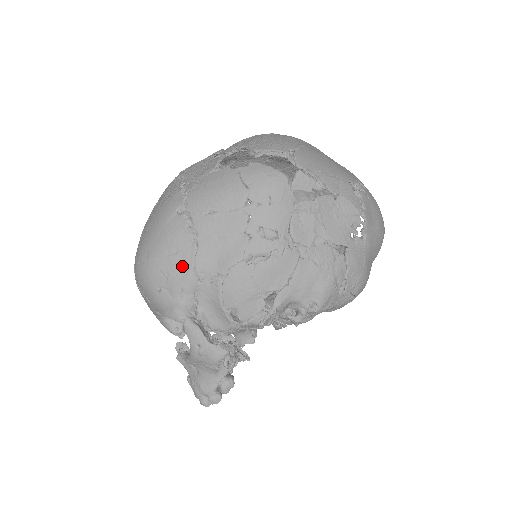
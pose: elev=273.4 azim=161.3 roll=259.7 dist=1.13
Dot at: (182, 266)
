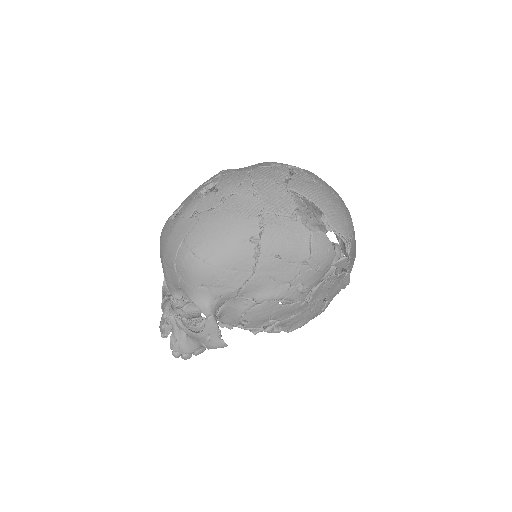
Dot at: (233, 283)
